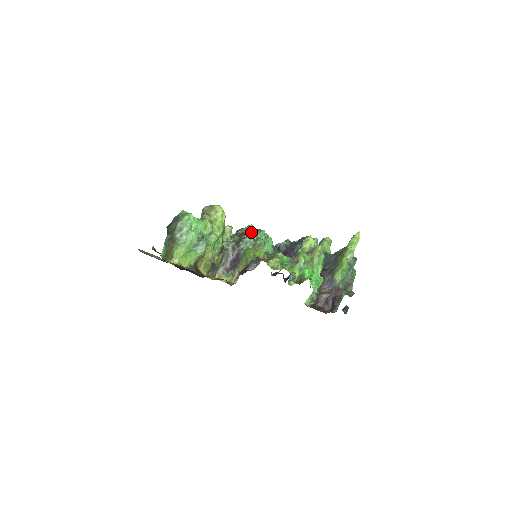
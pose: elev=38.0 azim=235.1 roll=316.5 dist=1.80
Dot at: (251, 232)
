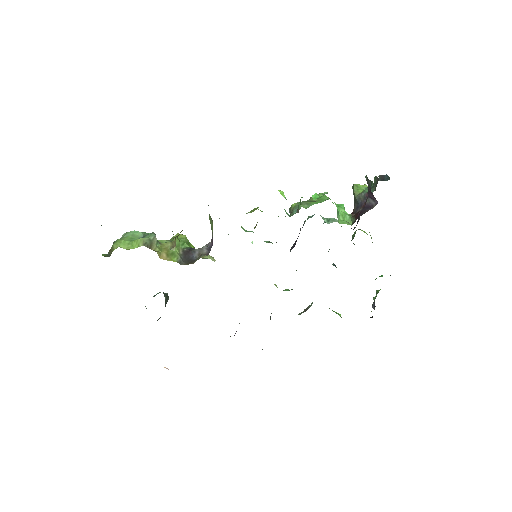
Dot at: occluded
